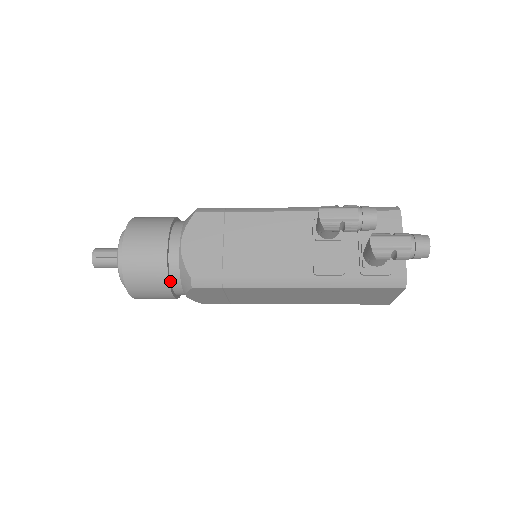
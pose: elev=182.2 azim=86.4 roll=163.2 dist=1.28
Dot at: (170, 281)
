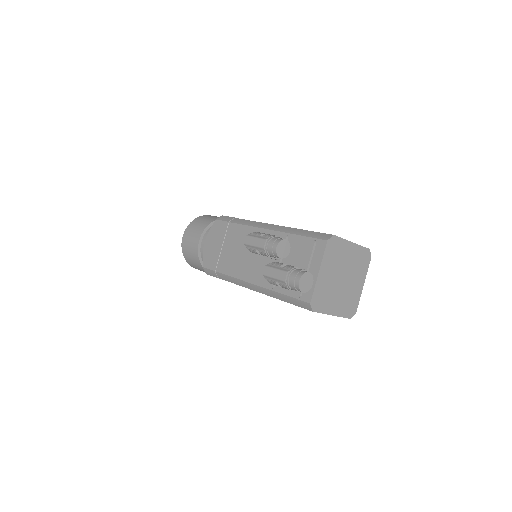
Dot at: occluded
